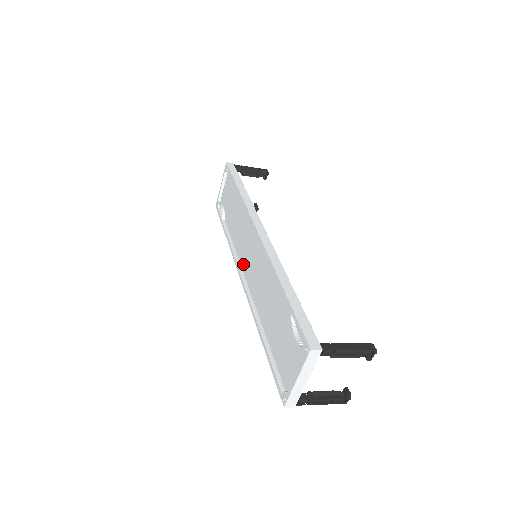
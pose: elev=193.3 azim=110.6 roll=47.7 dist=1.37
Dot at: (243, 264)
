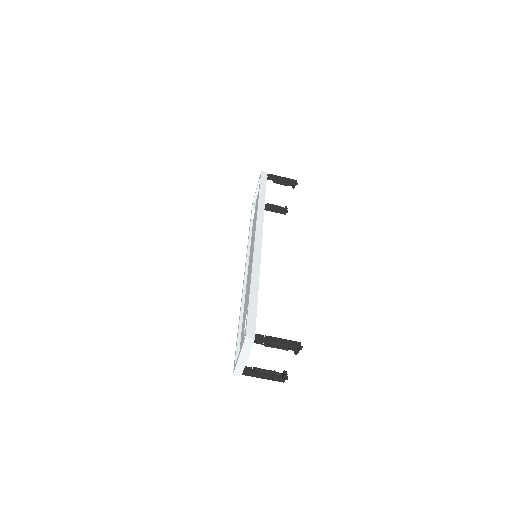
Dot at: (249, 260)
